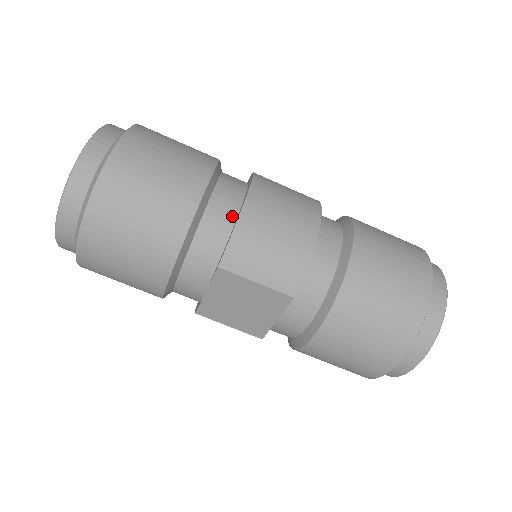
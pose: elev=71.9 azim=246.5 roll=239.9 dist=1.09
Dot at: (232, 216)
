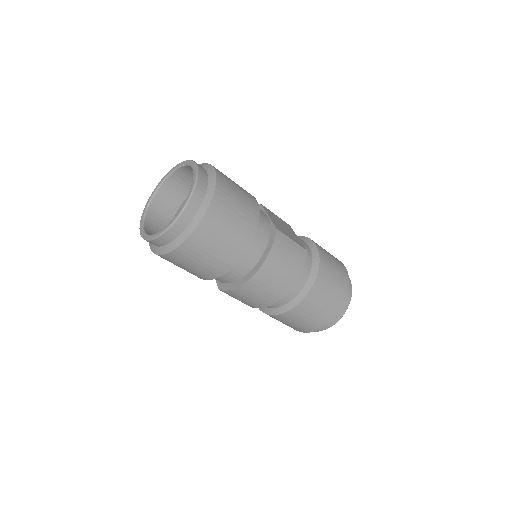
Dot at: (238, 278)
